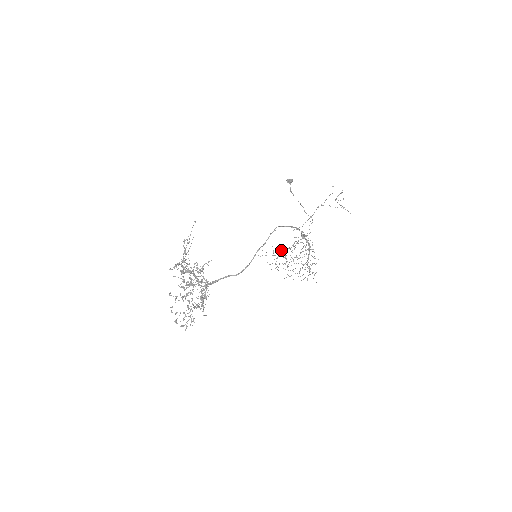
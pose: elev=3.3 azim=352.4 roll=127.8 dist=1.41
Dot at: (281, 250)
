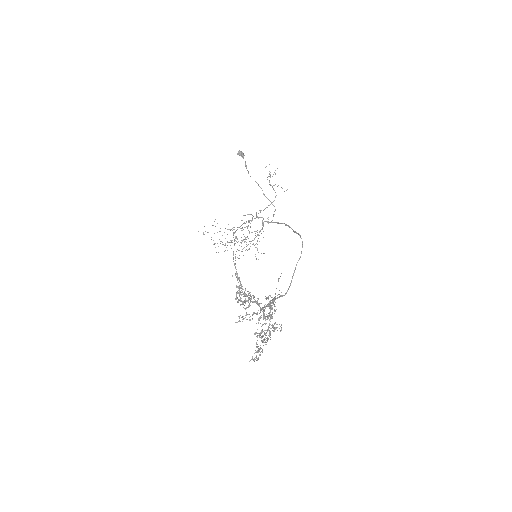
Dot at: (231, 229)
